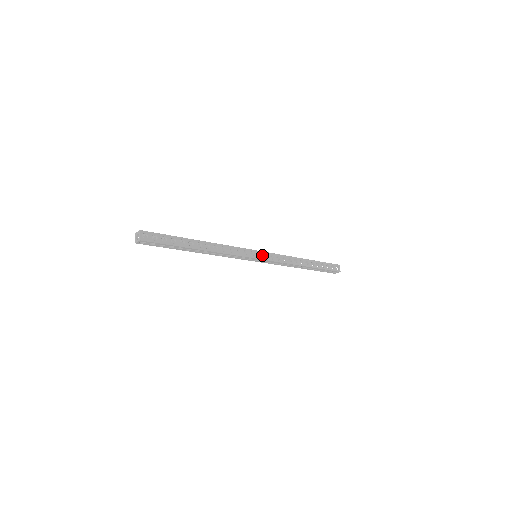
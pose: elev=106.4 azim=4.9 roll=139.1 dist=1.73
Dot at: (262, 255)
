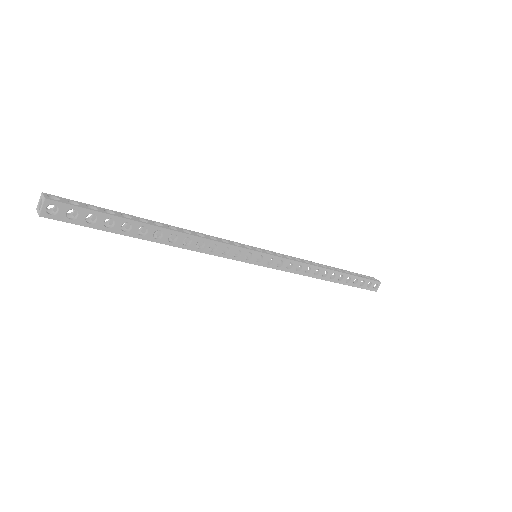
Dot at: (263, 251)
